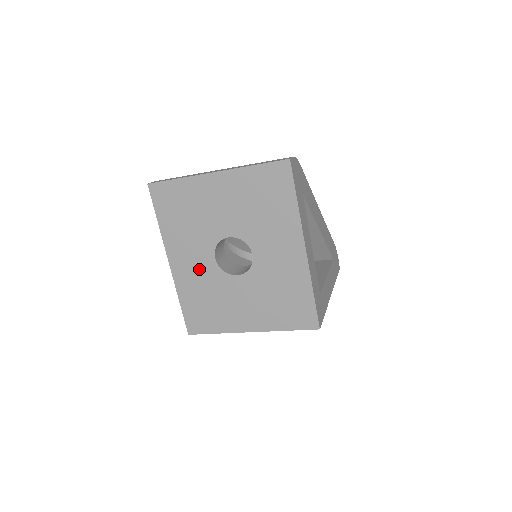
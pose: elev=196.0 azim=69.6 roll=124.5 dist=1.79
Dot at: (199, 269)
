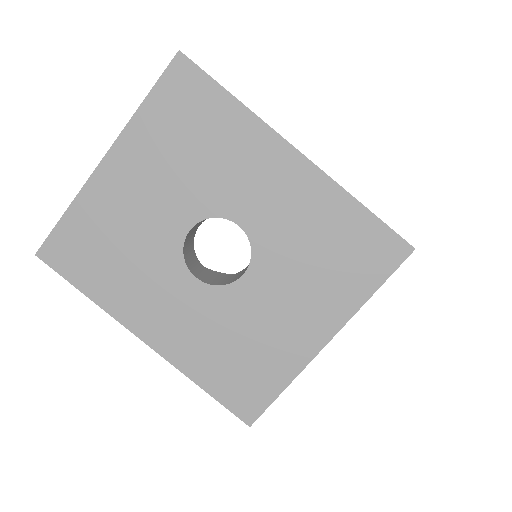
Dot at: (188, 313)
